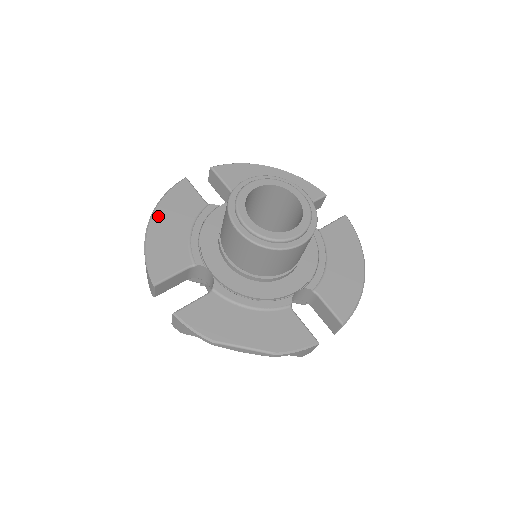
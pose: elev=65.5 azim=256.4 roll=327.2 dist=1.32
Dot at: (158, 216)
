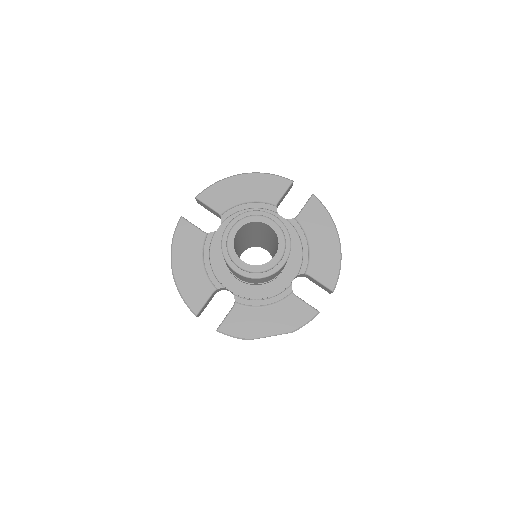
Dot at: (176, 261)
